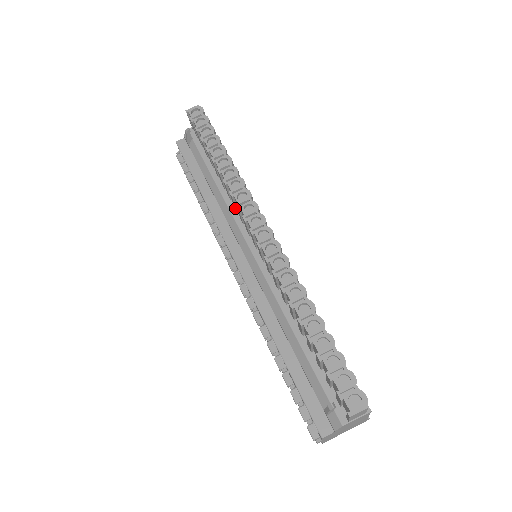
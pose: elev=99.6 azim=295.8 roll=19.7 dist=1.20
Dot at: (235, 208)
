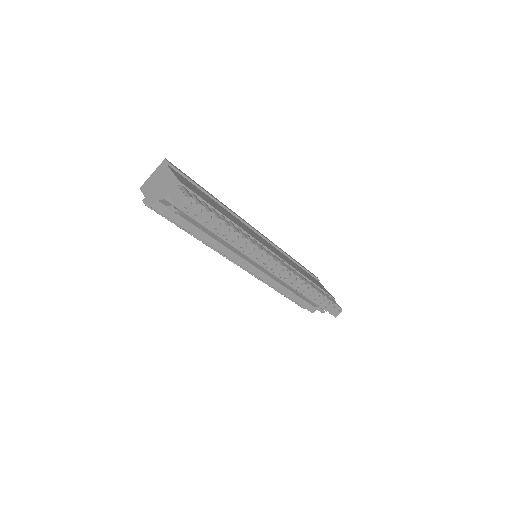
Dot at: occluded
